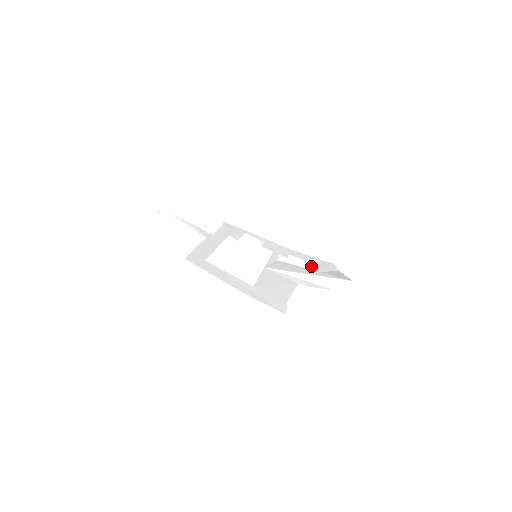
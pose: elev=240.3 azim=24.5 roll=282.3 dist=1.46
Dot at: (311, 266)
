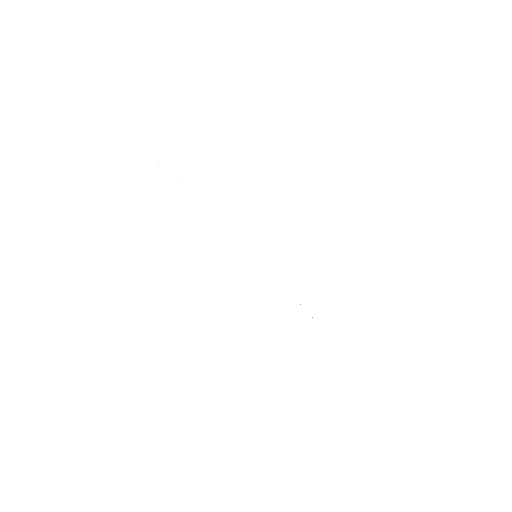
Dot at: occluded
